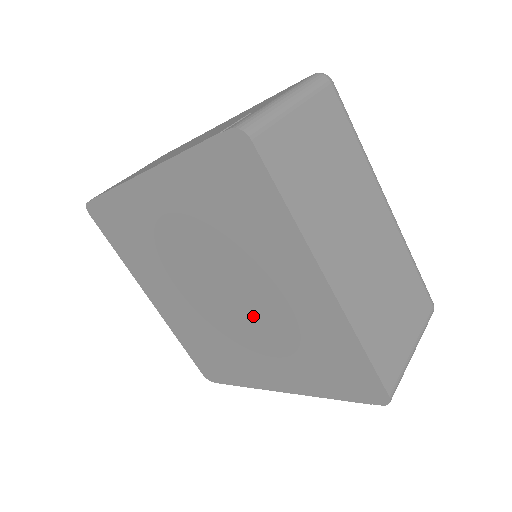
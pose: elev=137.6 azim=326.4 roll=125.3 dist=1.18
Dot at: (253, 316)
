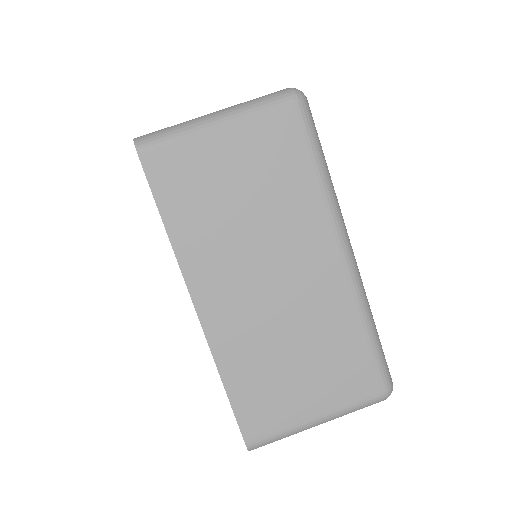
Dot at: occluded
